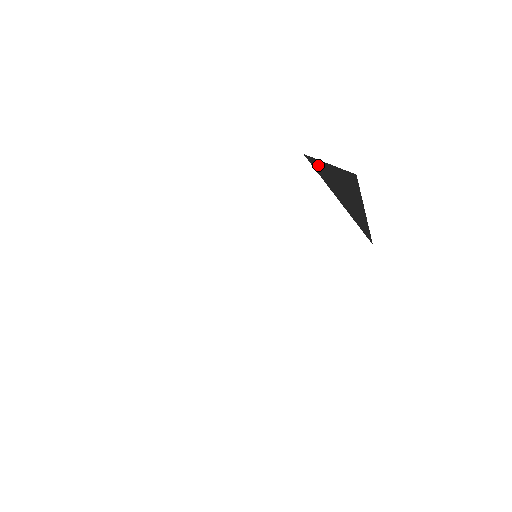
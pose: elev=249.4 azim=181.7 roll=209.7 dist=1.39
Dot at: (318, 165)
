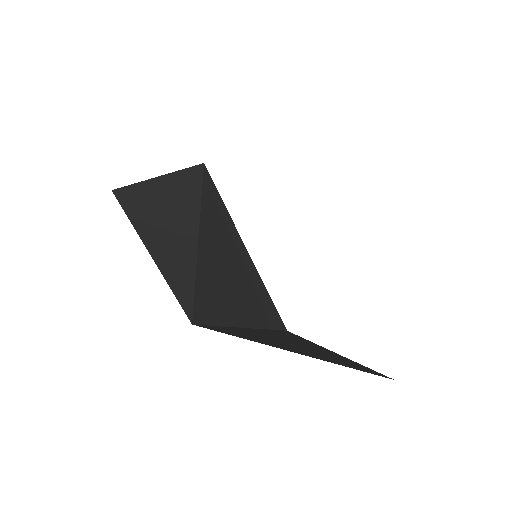
Dot at: occluded
